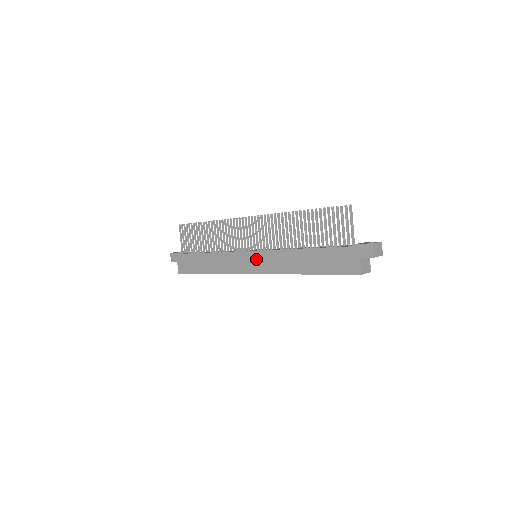
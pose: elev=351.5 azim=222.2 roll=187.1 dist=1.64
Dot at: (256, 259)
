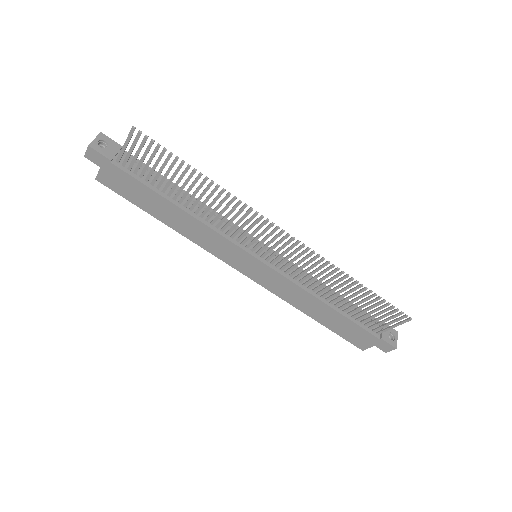
Dot at: (259, 269)
